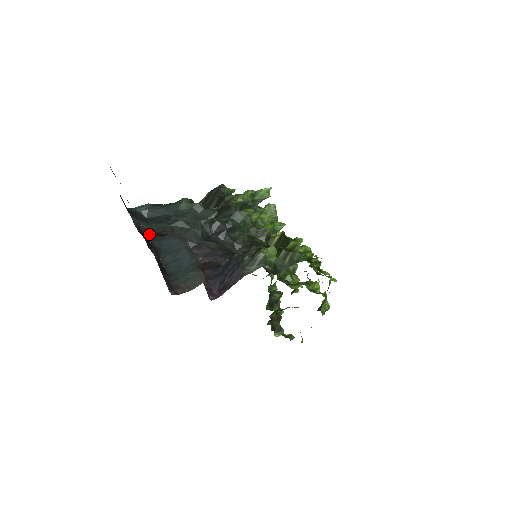
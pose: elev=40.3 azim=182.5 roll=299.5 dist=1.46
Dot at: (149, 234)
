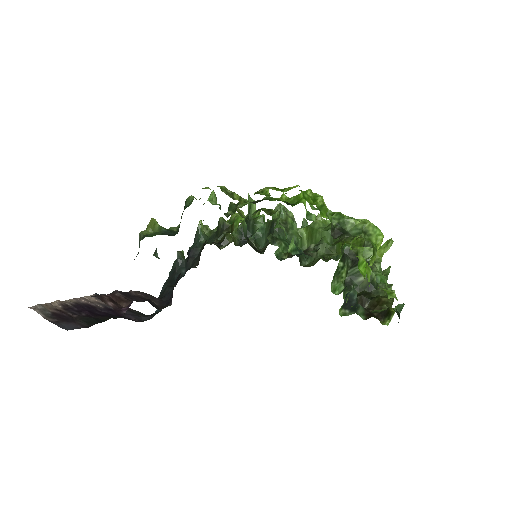
Dot at: occluded
